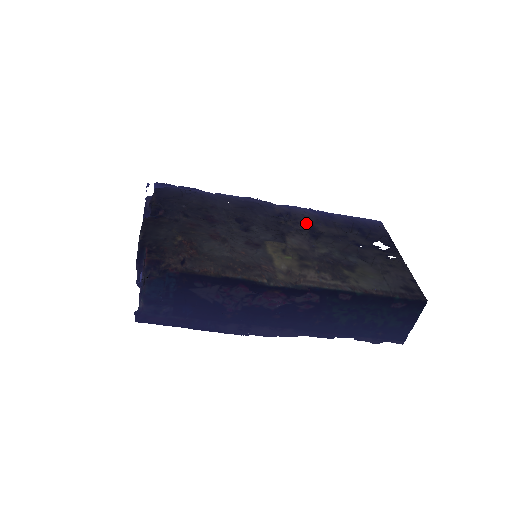
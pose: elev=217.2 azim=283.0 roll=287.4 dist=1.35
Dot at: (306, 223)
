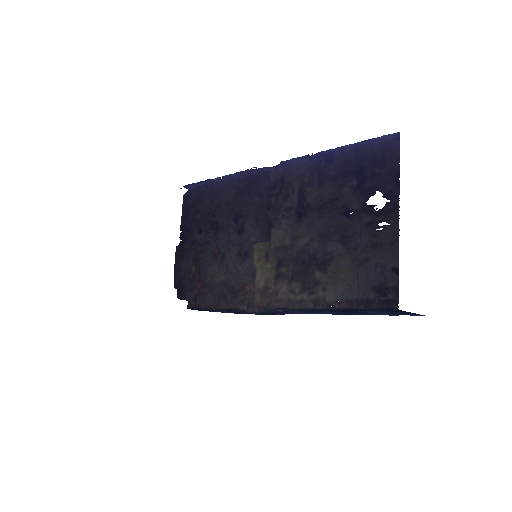
Dot at: (296, 191)
